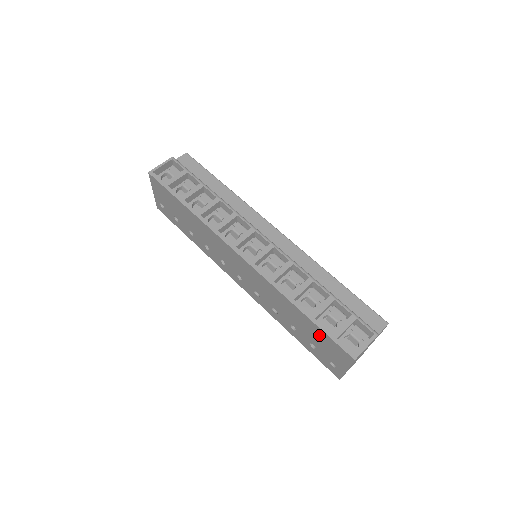
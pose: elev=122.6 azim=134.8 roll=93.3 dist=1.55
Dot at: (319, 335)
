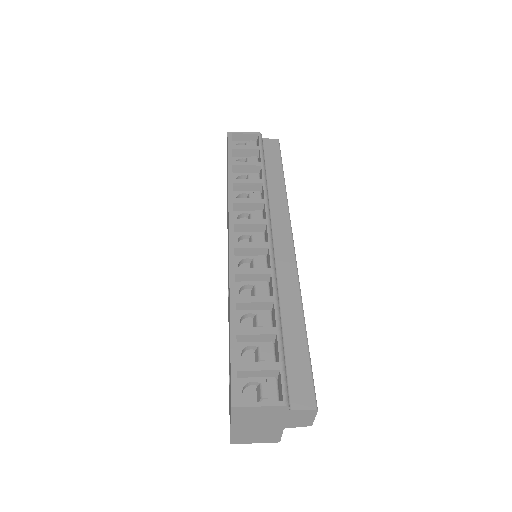
Dot at: occluded
